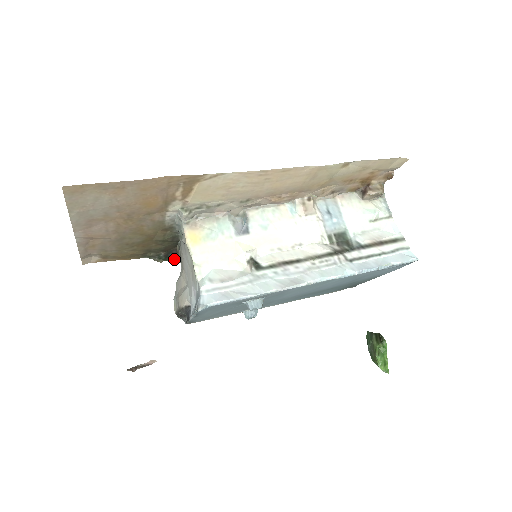
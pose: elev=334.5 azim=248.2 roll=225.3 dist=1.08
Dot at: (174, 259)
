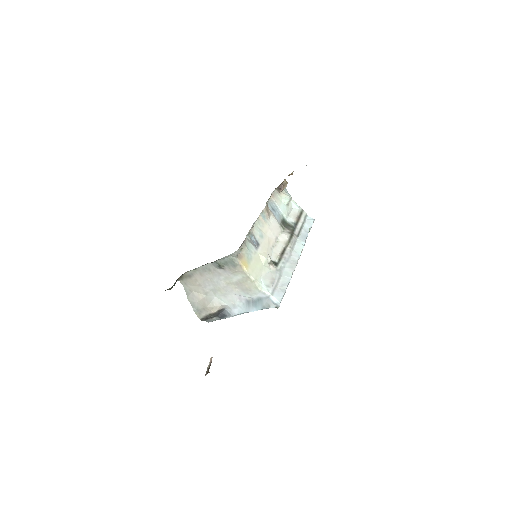
Dot at: occluded
